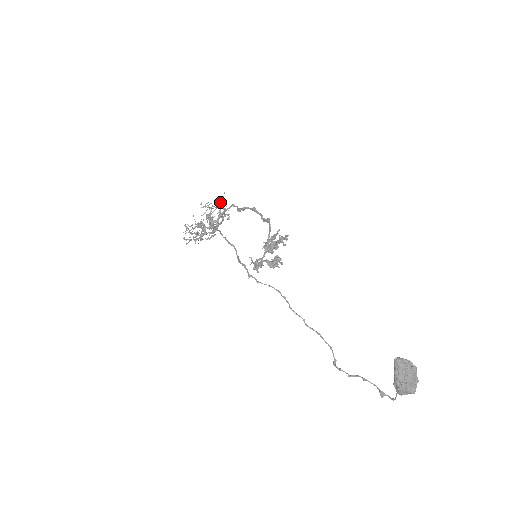
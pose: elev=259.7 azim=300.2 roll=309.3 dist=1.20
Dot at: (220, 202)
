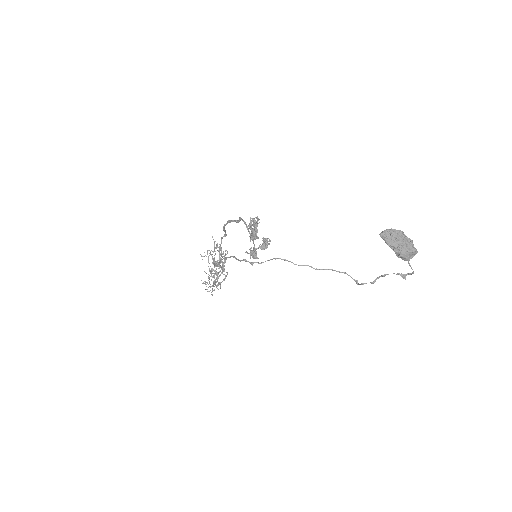
Dot at: (214, 246)
